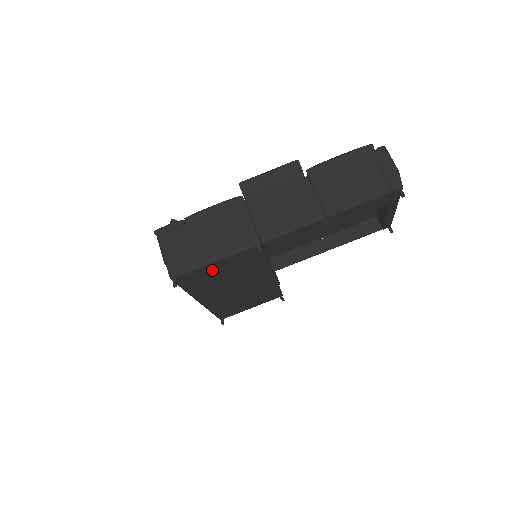
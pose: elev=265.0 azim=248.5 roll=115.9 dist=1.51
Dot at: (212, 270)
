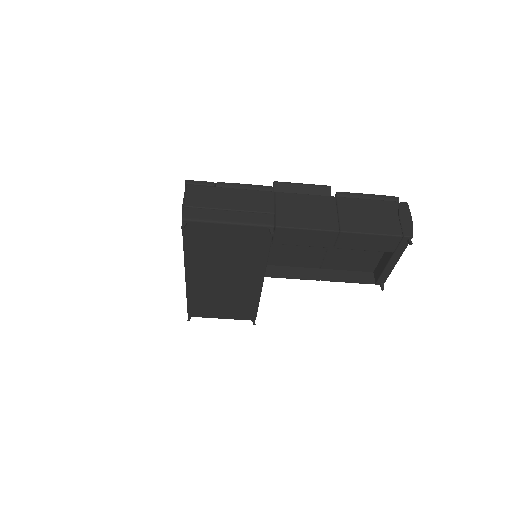
Dot at: (220, 234)
